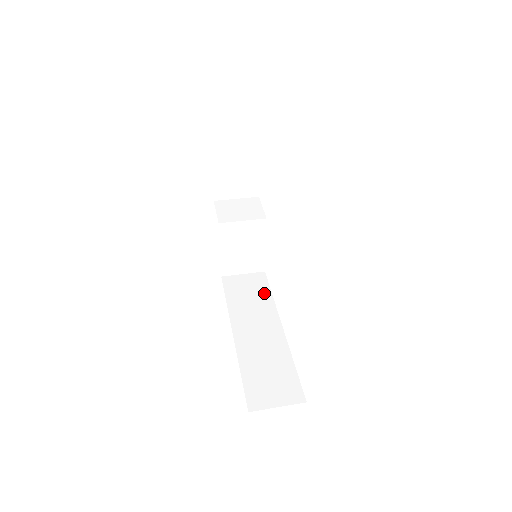
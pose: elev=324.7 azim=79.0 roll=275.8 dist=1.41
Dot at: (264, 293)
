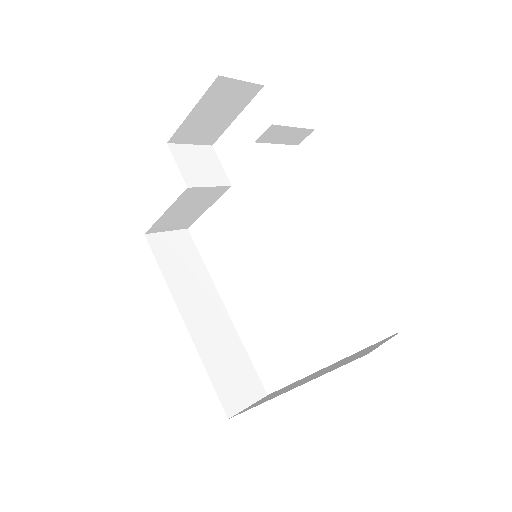
Dot at: (196, 261)
